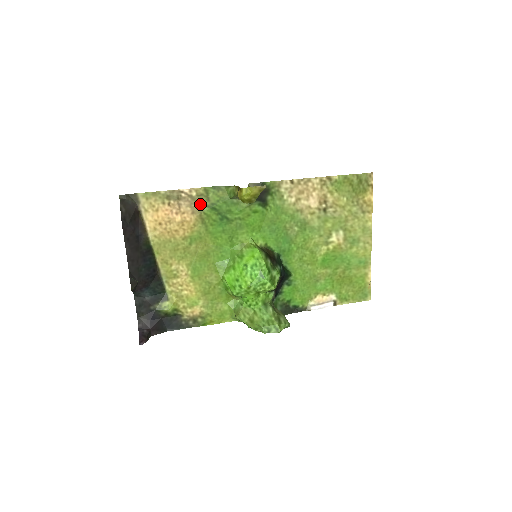
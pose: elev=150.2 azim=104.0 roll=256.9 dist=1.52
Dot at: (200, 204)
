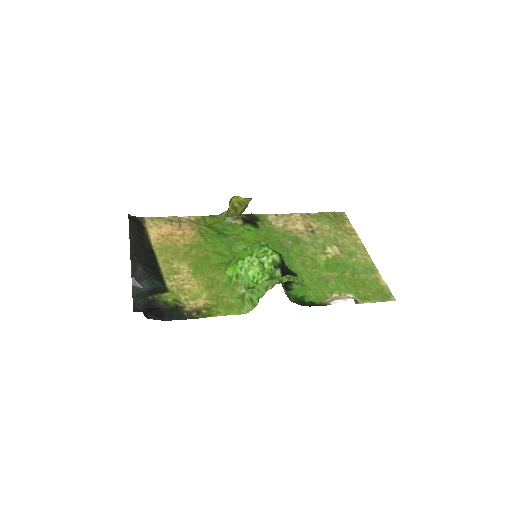
Dot at: (198, 225)
